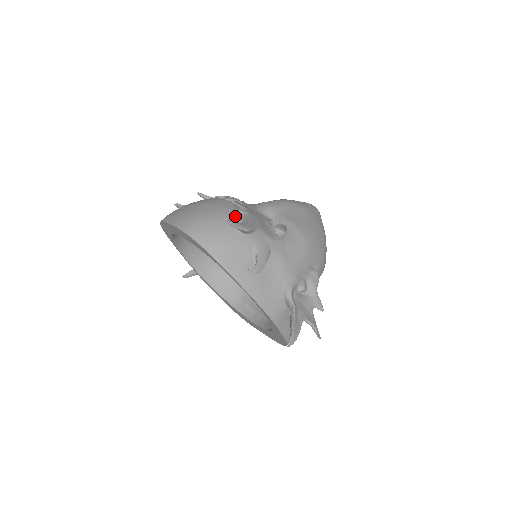
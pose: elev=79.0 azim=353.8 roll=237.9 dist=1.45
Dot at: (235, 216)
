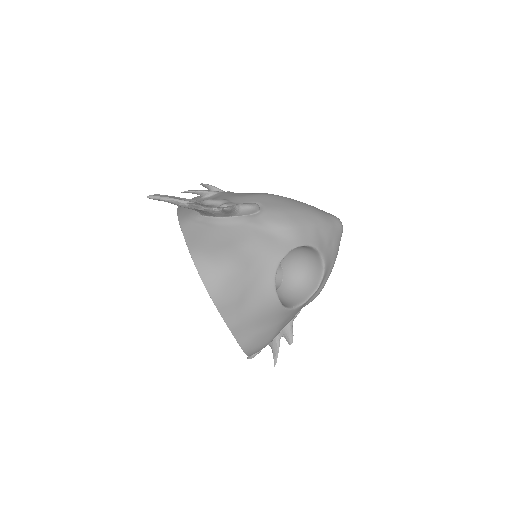
Dot at: occluded
